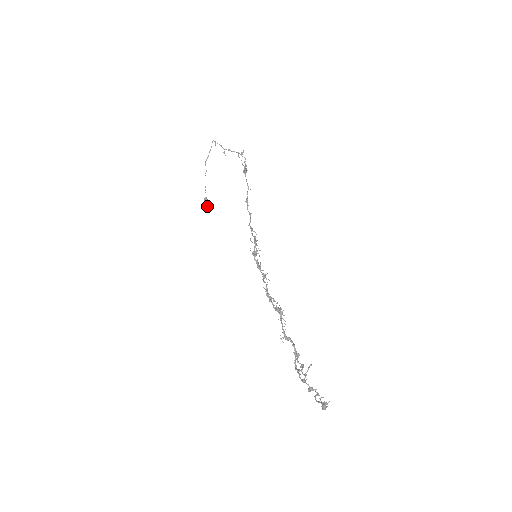
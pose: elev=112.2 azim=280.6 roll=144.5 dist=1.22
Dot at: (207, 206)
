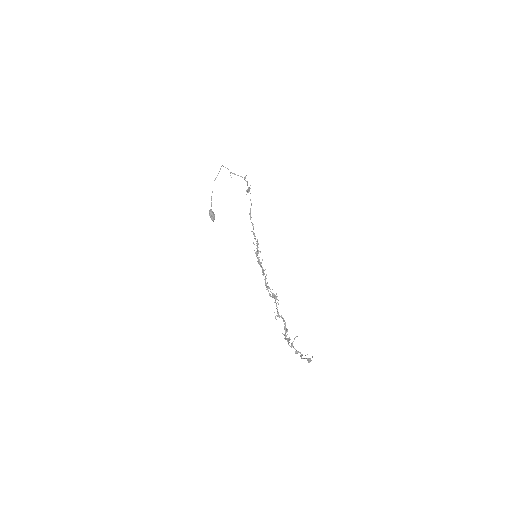
Dot at: (212, 216)
